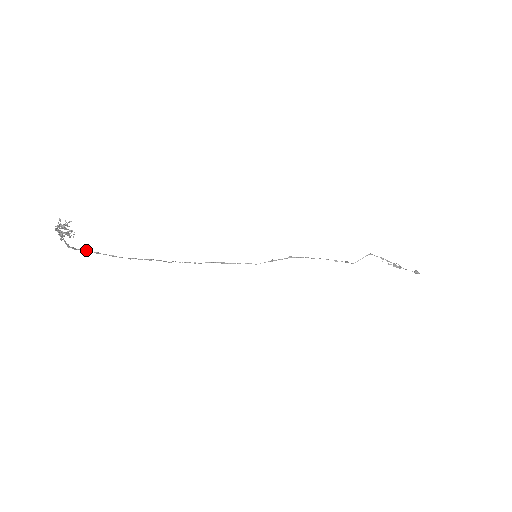
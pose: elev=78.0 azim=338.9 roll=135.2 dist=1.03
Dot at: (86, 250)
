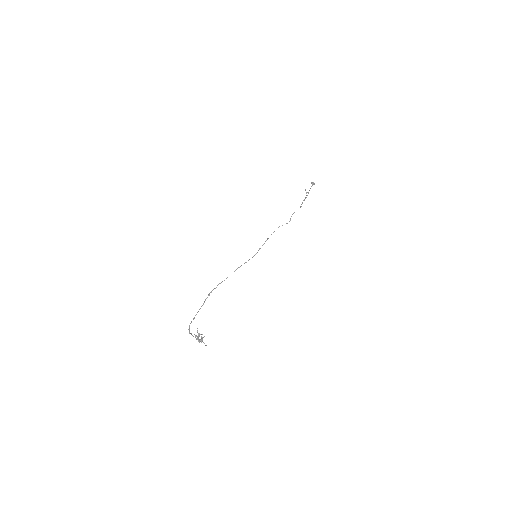
Dot at: occluded
